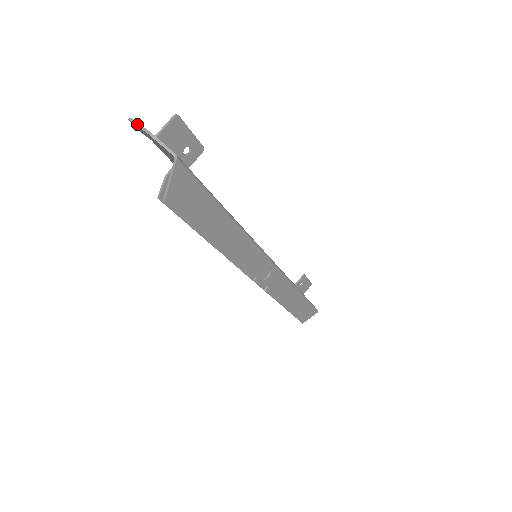
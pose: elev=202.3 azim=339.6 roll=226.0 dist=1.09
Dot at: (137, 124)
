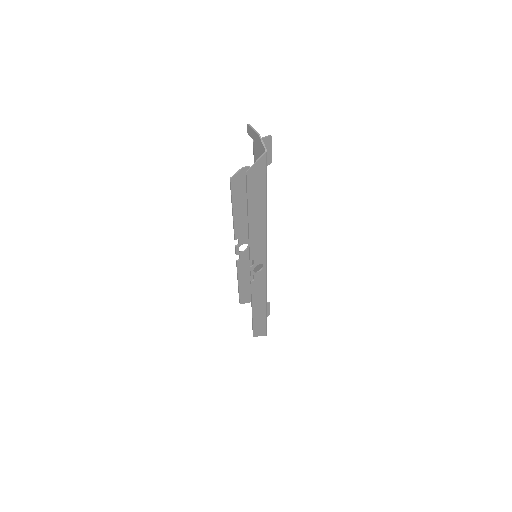
Dot at: (252, 128)
